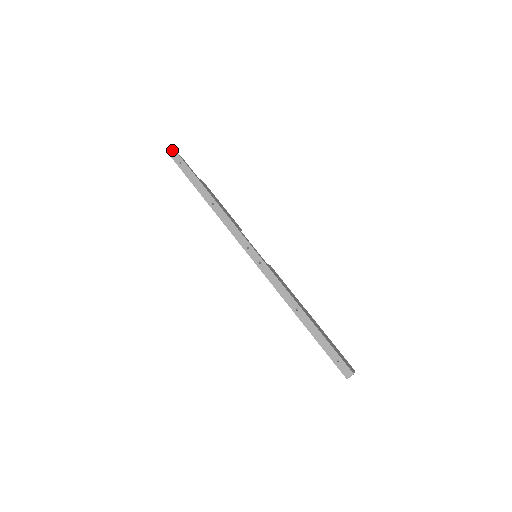
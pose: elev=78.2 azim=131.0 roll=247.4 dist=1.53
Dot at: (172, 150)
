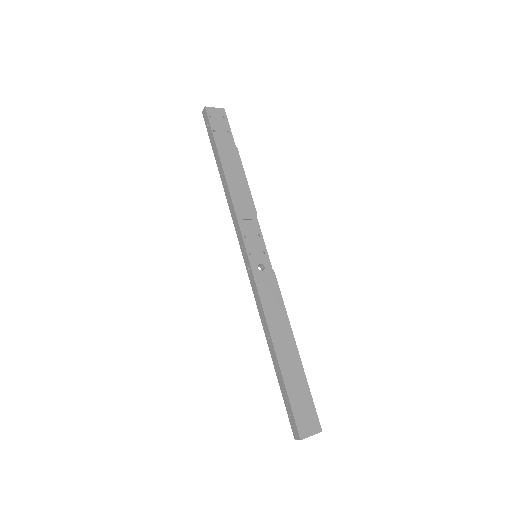
Dot at: (204, 107)
